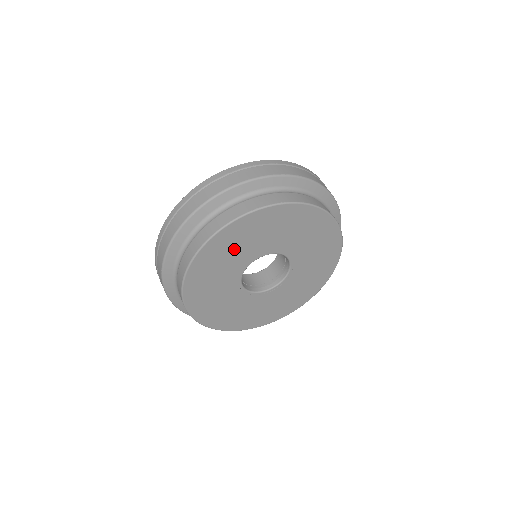
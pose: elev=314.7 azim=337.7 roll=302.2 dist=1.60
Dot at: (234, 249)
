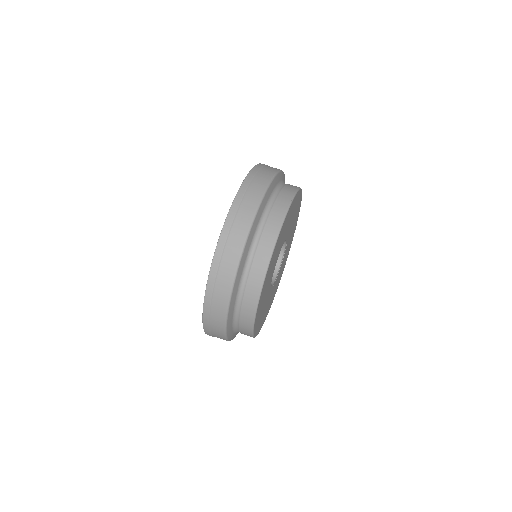
Dot at: (275, 257)
